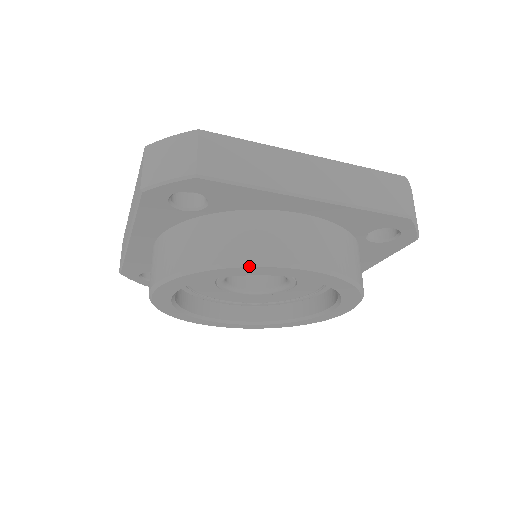
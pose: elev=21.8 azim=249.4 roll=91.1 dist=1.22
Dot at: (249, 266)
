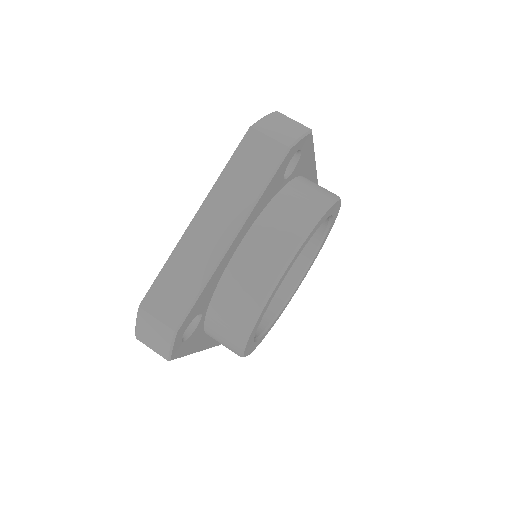
Dot at: (337, 200)
